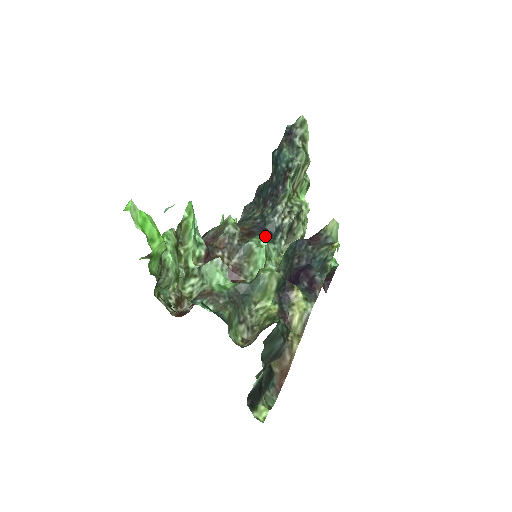
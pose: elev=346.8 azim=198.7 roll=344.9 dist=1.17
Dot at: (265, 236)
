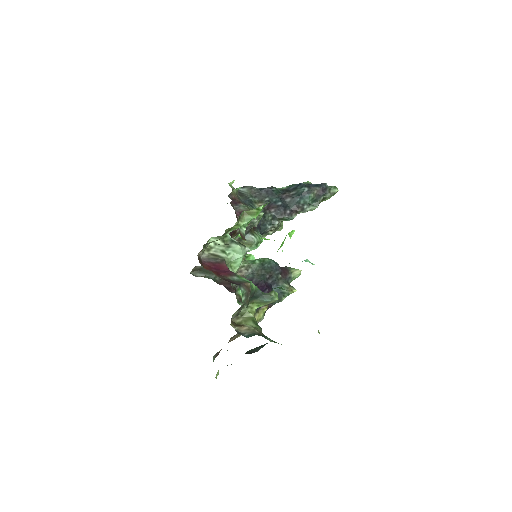
Dot at: occluded
